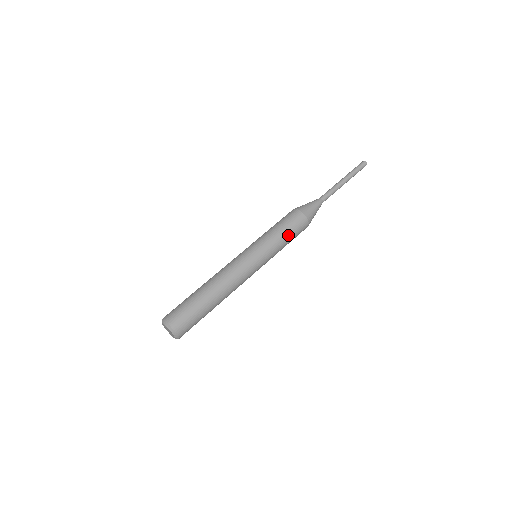
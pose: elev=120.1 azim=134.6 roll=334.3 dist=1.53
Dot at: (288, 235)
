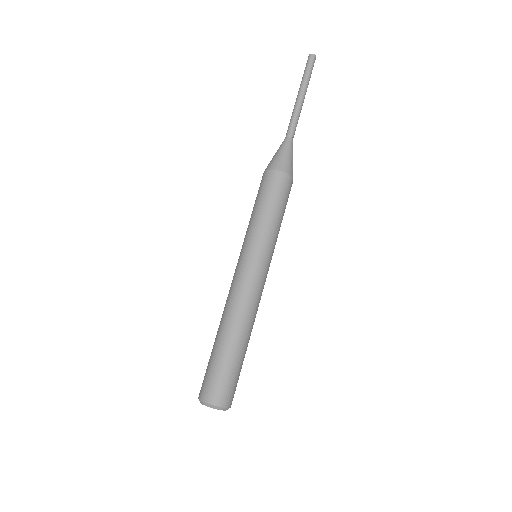
Dot at: (278, 209)
